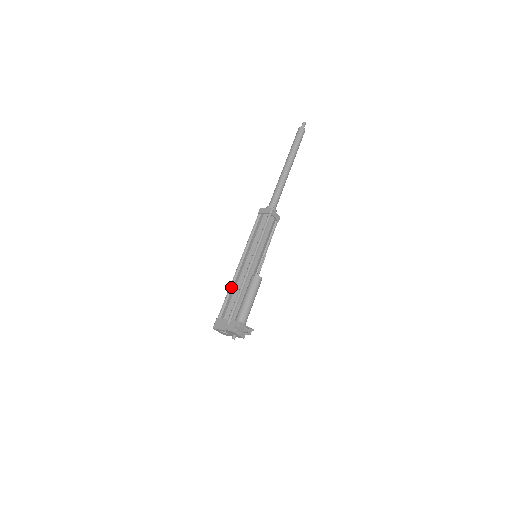
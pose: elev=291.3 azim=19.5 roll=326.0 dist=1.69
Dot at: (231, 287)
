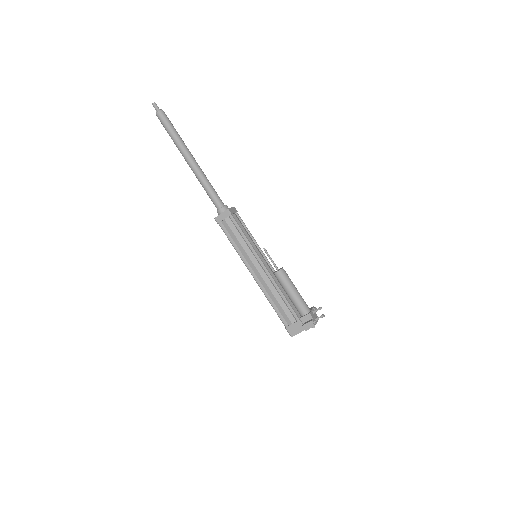
Dot at: (269, 298)
